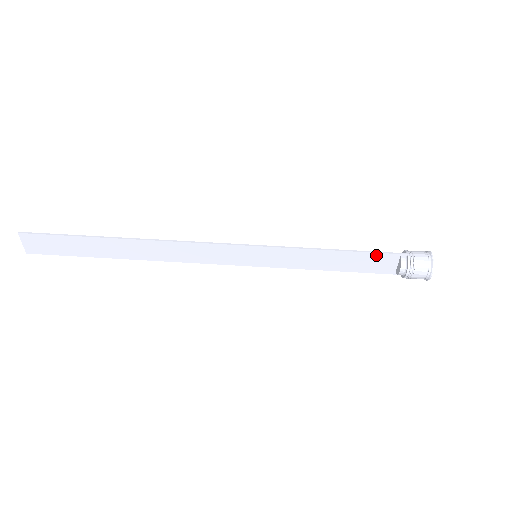
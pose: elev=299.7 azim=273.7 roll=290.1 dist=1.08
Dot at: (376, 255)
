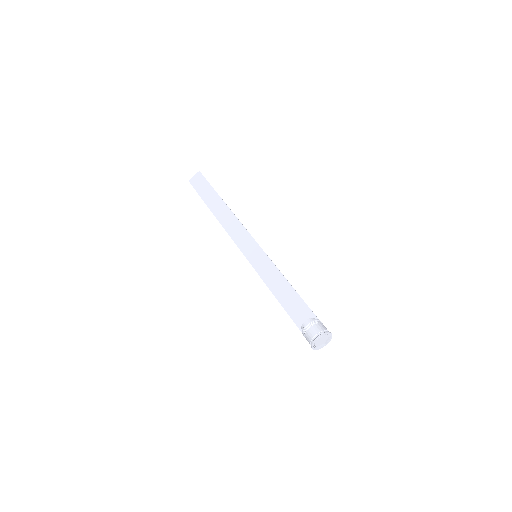
Dot at: (305, 306)
